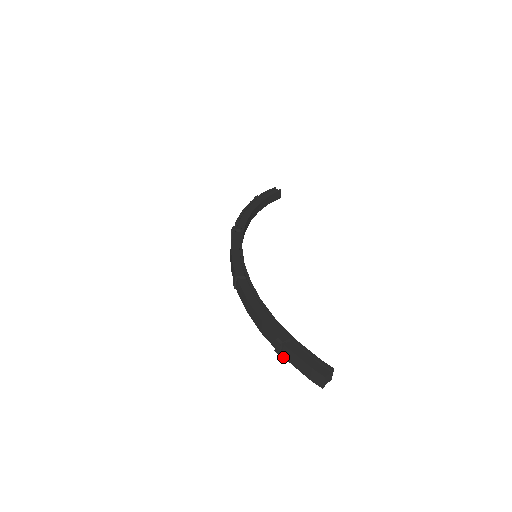
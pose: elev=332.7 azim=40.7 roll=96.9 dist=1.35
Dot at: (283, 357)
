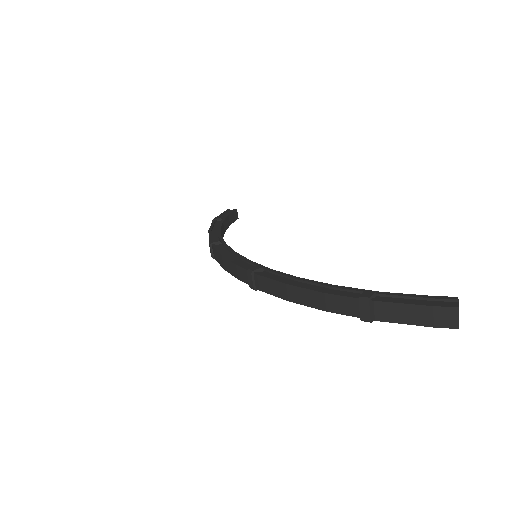
Dot at: occluded
